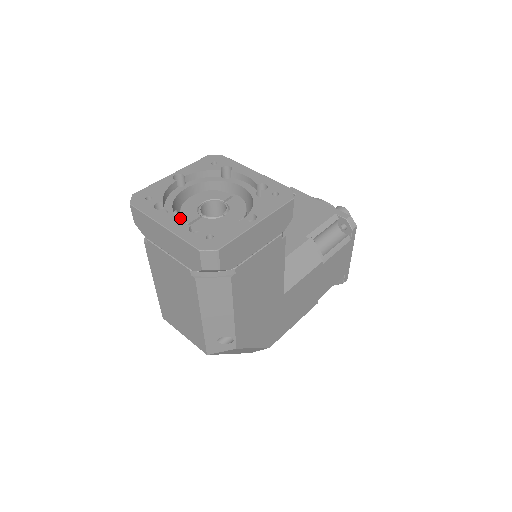
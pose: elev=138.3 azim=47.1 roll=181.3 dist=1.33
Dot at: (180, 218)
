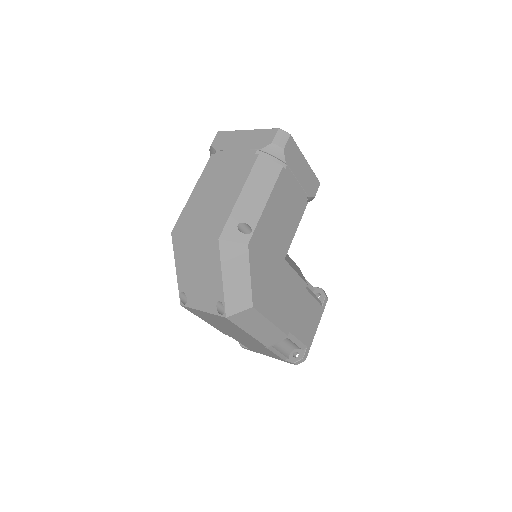
Dot at: occluded
